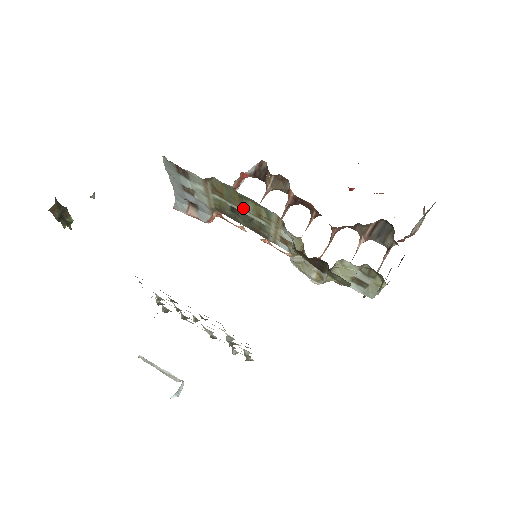
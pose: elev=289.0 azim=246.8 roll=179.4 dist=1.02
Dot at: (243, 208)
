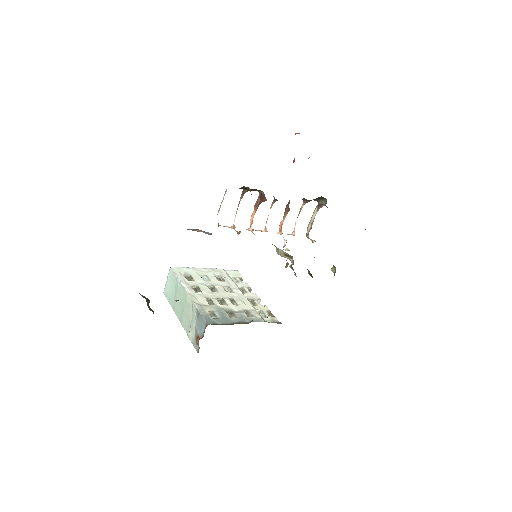
Dot at: occluded
